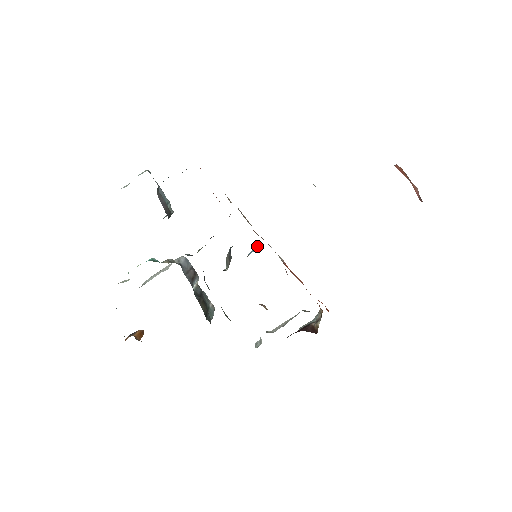
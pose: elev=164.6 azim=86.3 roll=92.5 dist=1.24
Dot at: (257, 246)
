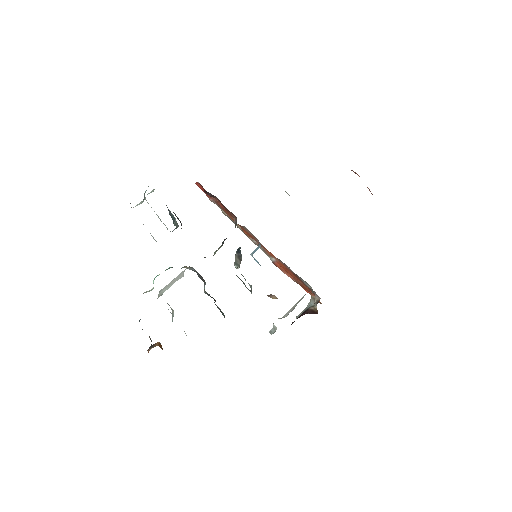
Dot at: (258, 246)
